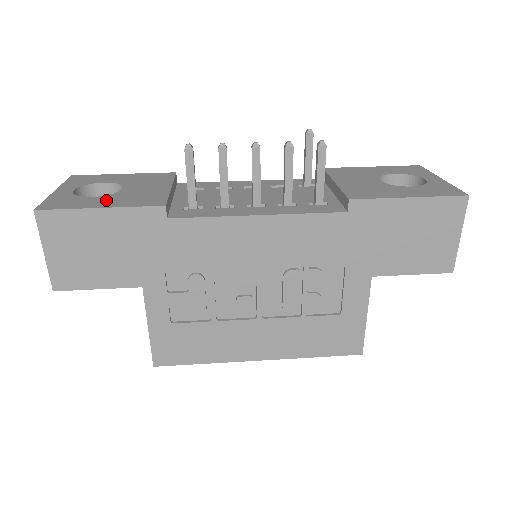
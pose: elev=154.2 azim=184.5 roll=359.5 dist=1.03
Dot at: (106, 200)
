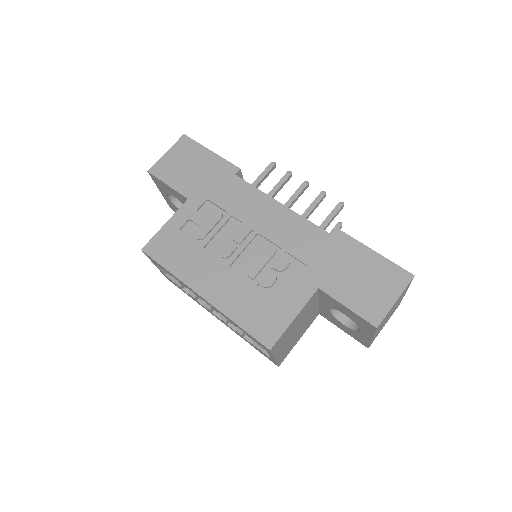
Dot at: occluded
